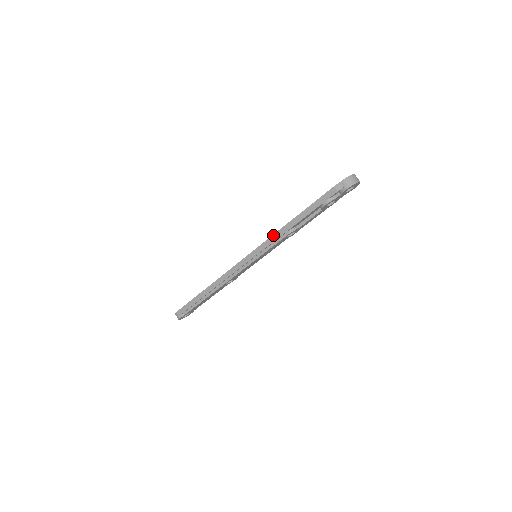
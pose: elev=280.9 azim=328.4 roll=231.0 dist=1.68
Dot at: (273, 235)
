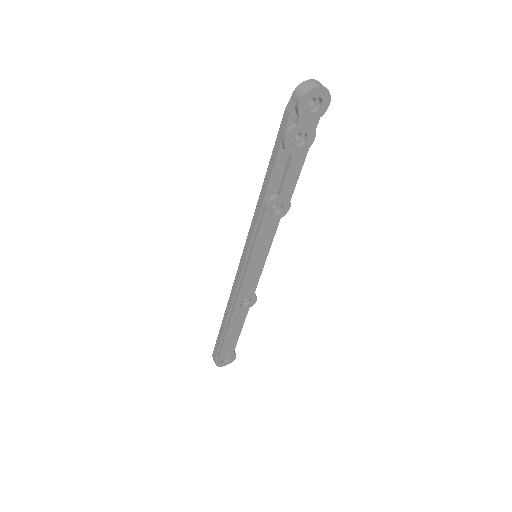
Dot at: (253, 216)
